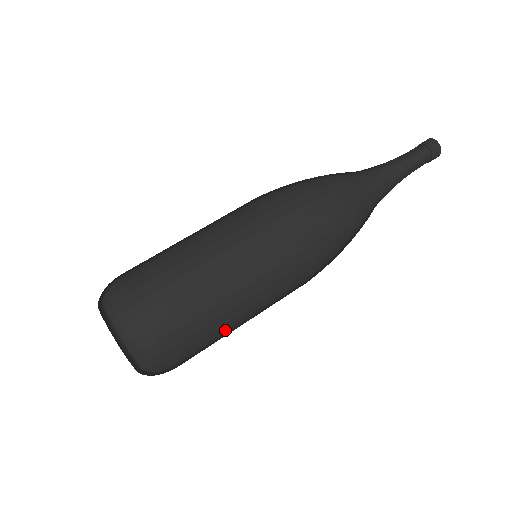
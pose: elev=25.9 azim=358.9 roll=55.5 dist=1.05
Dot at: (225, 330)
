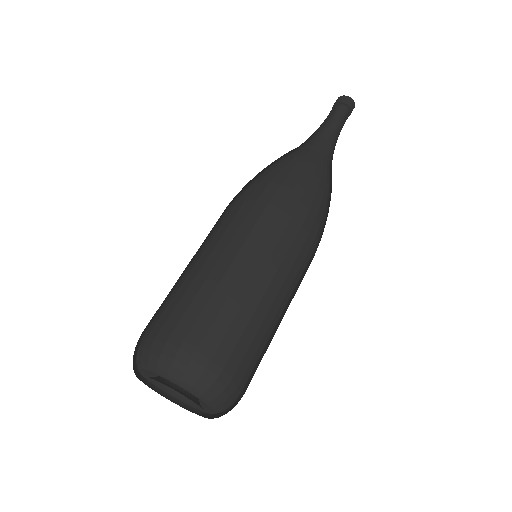
Dot at: occluded
